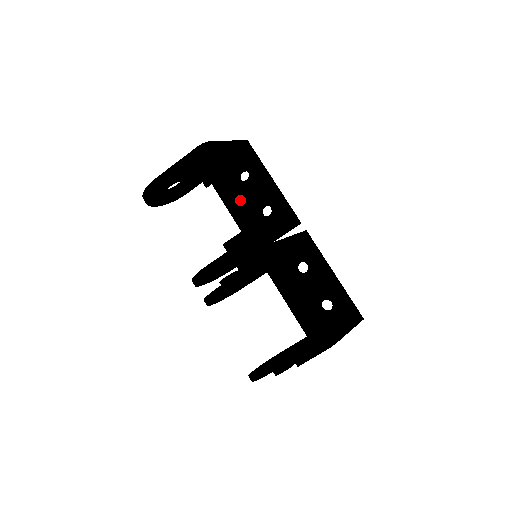
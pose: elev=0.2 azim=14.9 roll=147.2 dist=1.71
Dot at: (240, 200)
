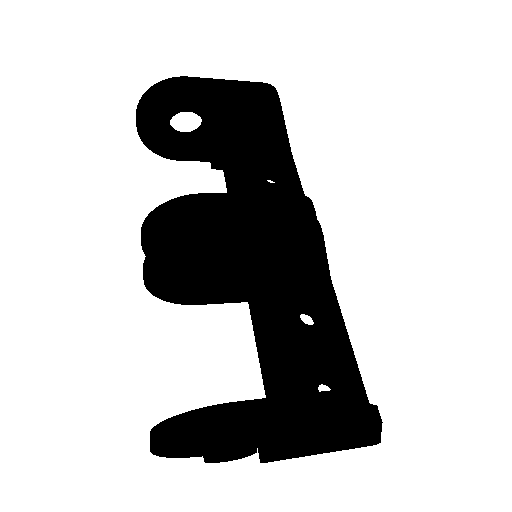
Dot at: occluded
